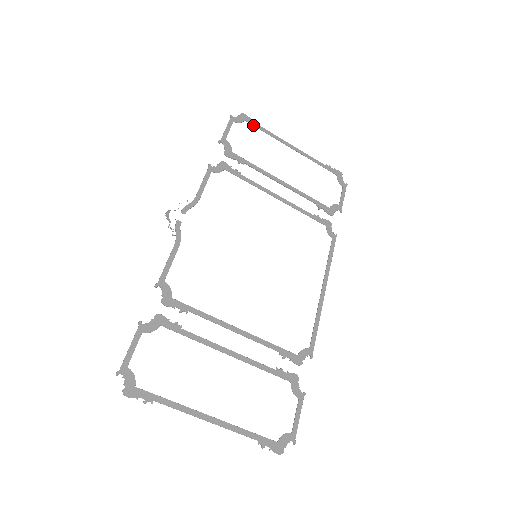
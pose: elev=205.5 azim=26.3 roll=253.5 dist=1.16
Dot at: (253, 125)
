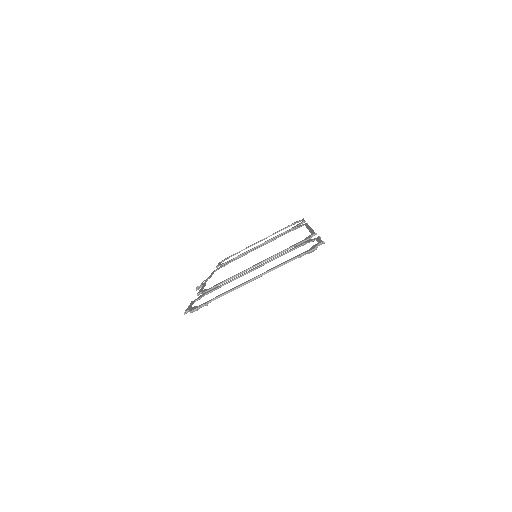
Dot at: (233, 255)
